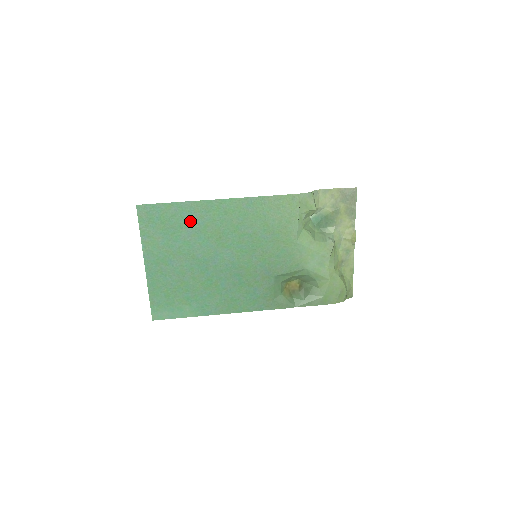
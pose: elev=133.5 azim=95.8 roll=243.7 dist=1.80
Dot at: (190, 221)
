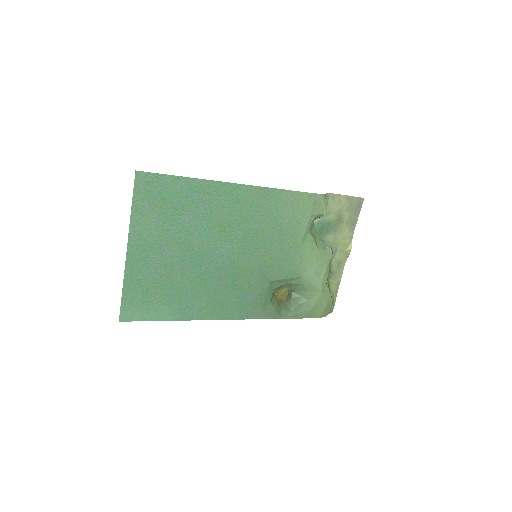
Dot at: (196, 203)
